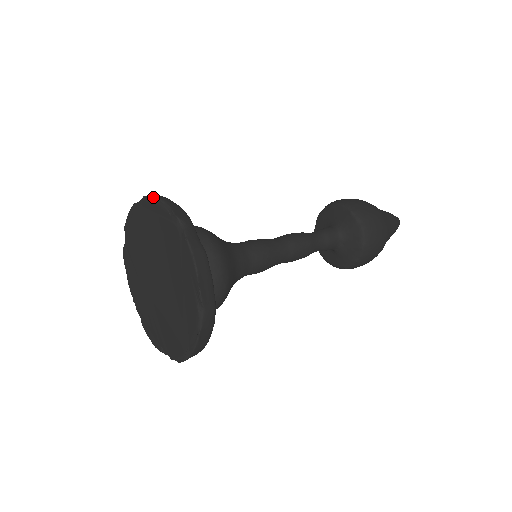
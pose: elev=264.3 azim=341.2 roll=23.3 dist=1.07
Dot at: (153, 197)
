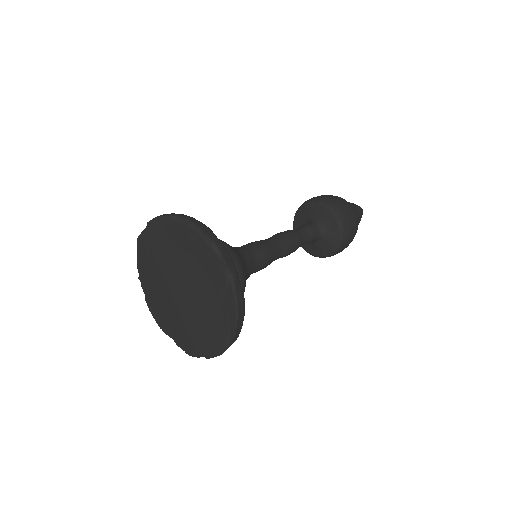
Dot at: (201, 232)
